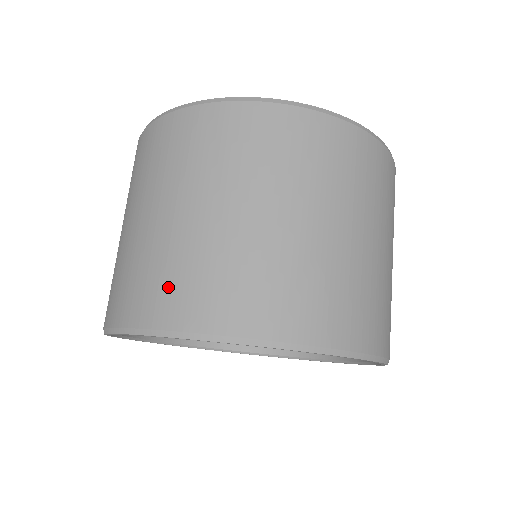
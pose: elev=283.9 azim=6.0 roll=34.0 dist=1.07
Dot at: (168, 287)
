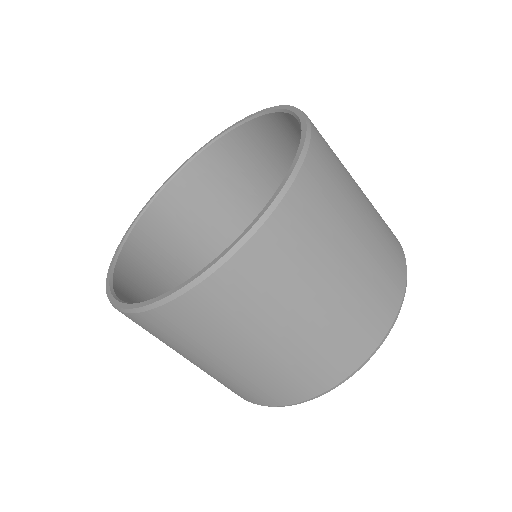
Dot at: (248, 393)
